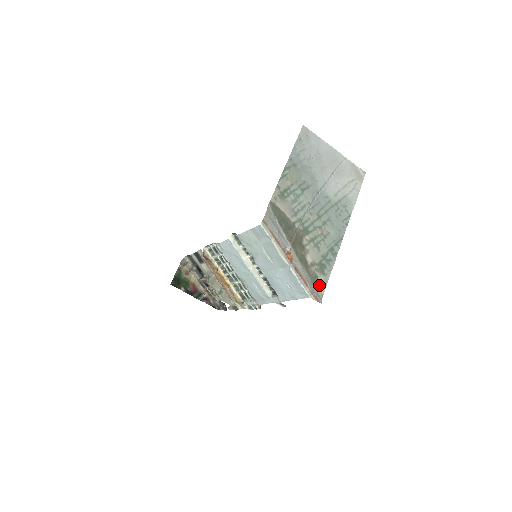
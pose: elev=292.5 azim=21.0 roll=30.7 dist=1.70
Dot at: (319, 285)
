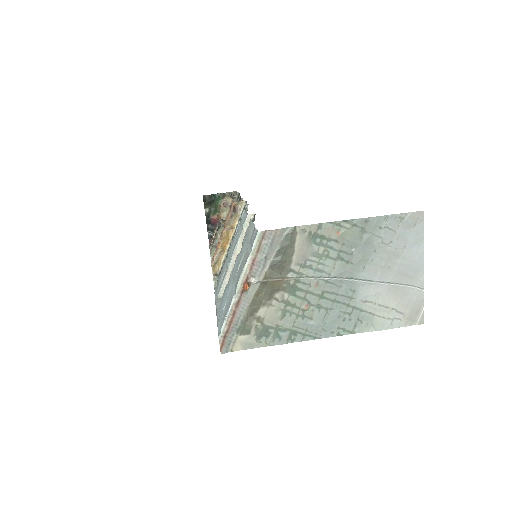
Dot at: (241, 340)
